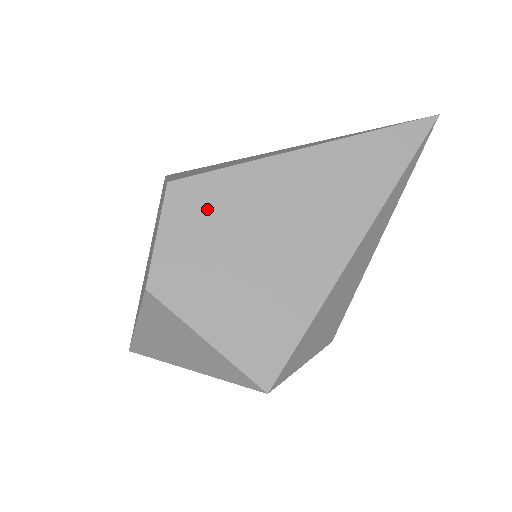
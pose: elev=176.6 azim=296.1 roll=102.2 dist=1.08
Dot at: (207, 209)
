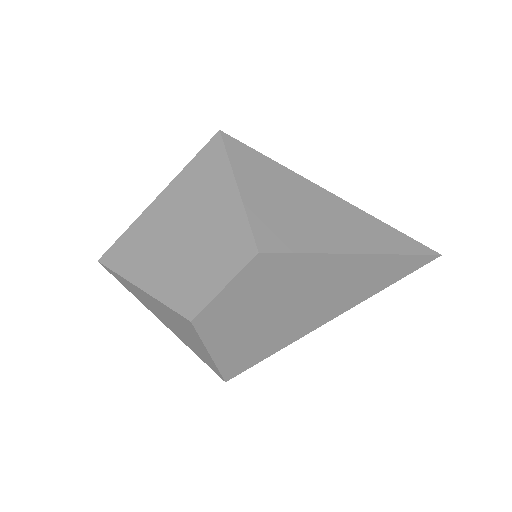
Dot at: (271, 279)
